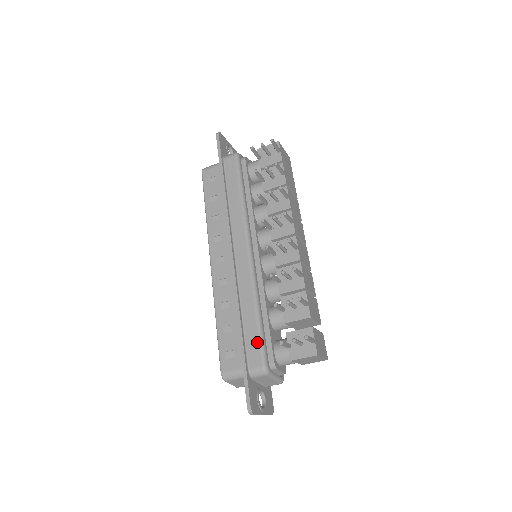
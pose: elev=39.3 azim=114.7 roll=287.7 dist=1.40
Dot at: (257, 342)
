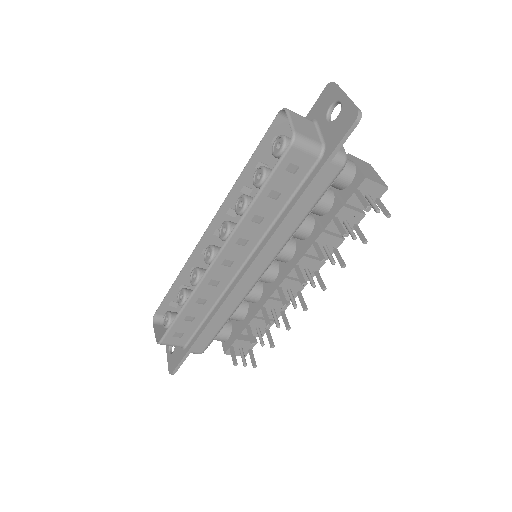
Dot at: (210, 339)
